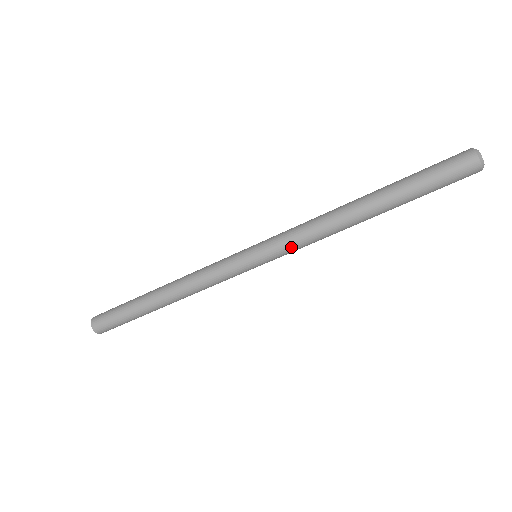
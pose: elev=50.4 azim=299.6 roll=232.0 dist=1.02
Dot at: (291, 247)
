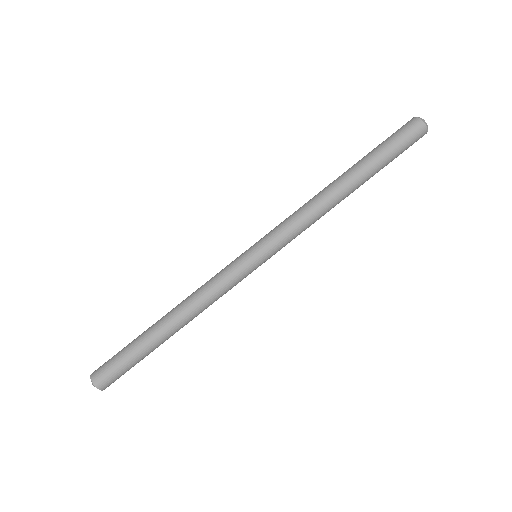
Dot at: (290, 237)
